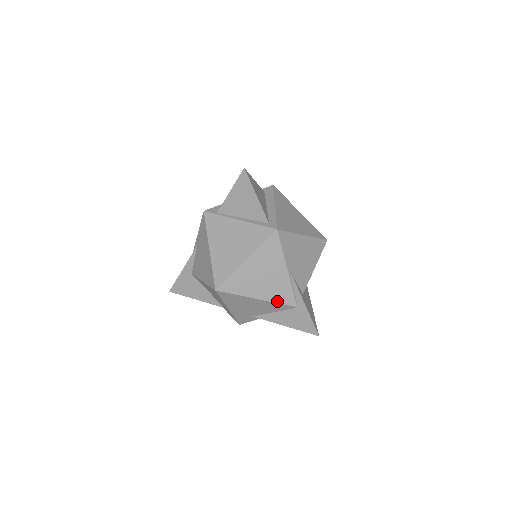
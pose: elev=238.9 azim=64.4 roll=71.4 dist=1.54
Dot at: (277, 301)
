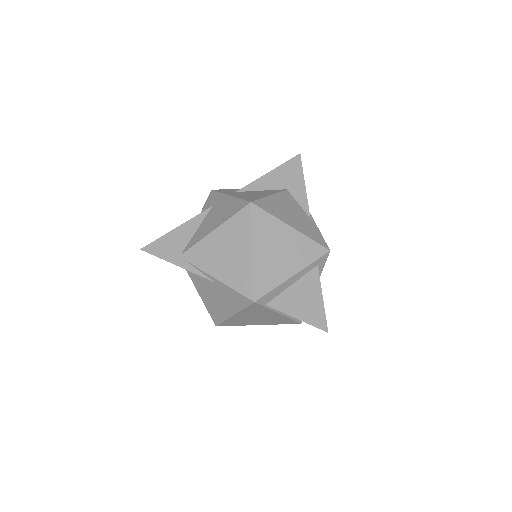
Dot at: occluded
